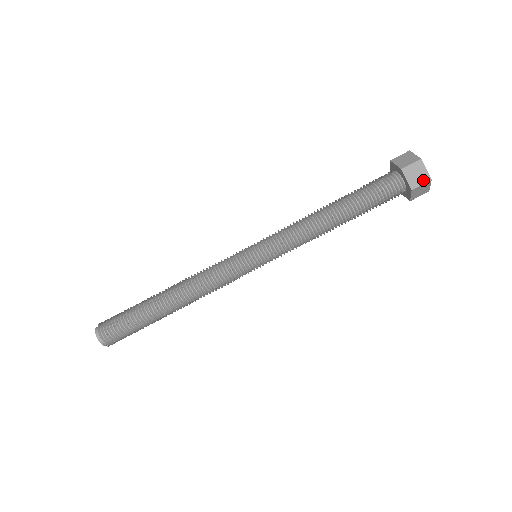
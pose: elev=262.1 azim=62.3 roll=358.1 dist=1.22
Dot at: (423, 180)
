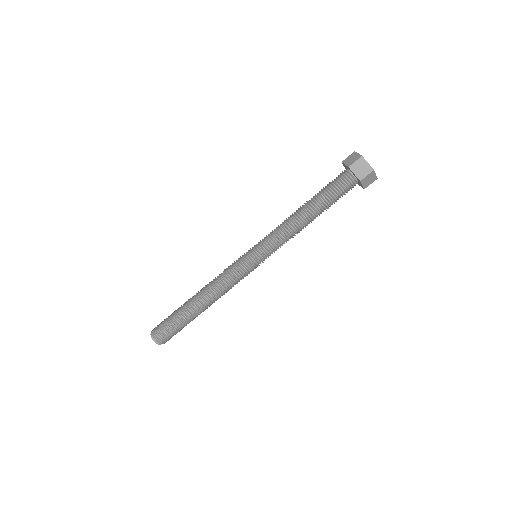
Dot at: (372, 181)
